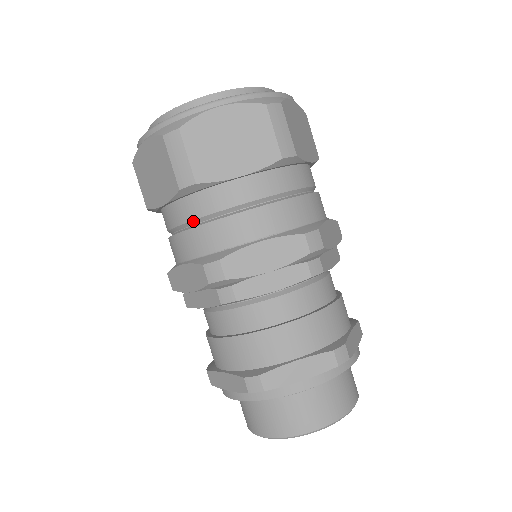
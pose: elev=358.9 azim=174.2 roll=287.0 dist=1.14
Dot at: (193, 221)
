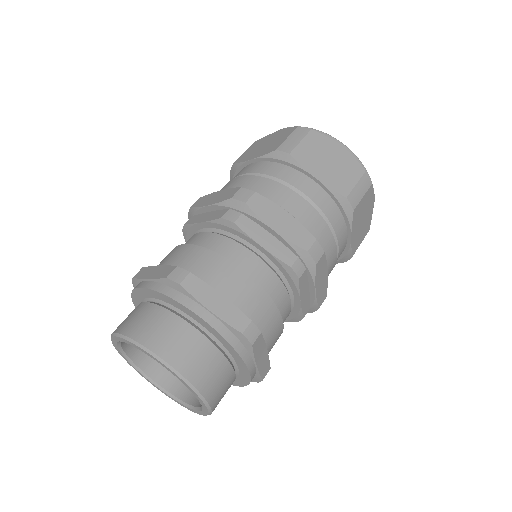
Dot at: (260, 174)
